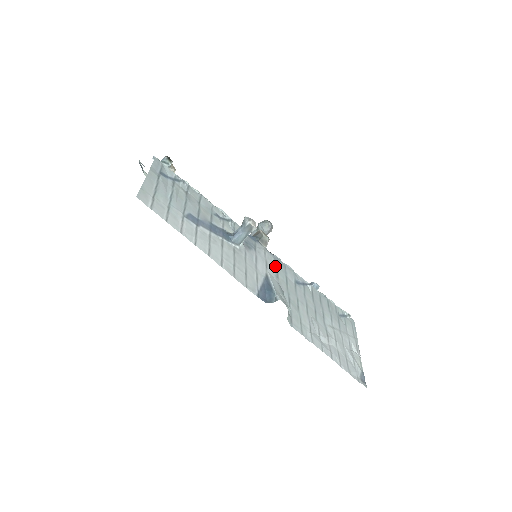
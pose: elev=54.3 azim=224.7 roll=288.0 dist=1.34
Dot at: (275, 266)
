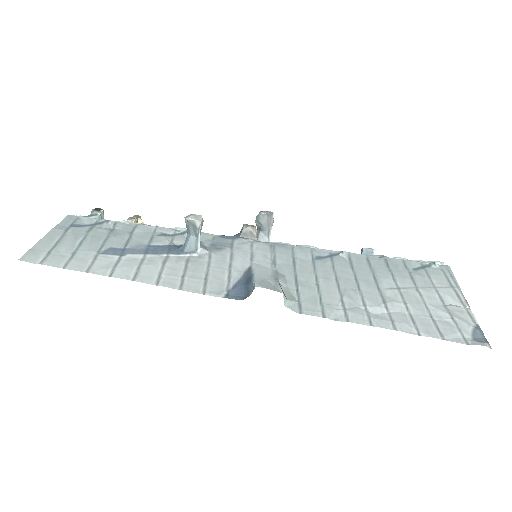
Dot at: (271, 253)
